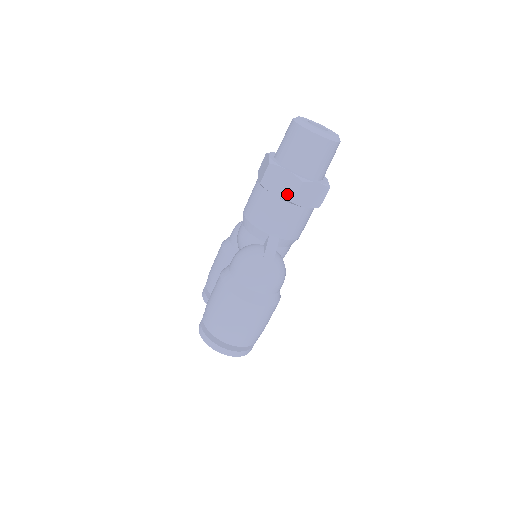
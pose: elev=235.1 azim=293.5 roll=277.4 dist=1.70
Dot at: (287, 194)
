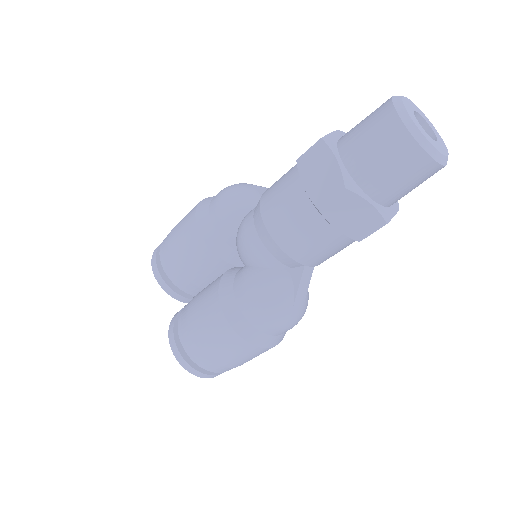
Dot at: (355, 231)
